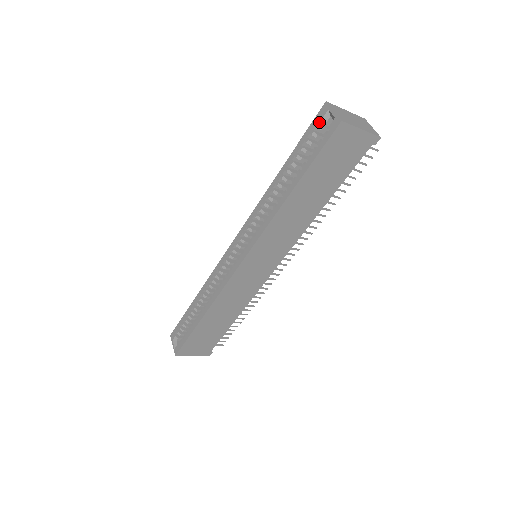
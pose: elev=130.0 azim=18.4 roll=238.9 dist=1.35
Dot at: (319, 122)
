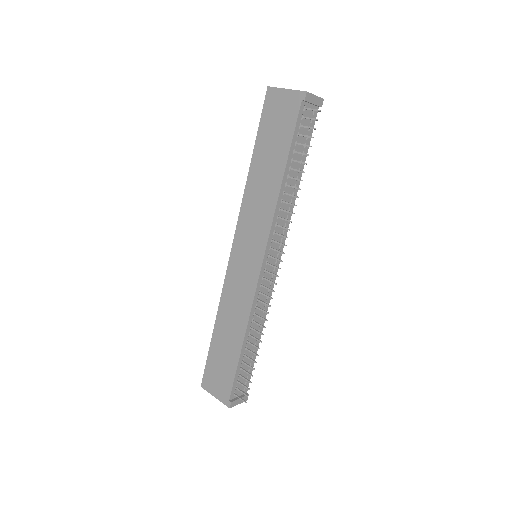
Dot at: occluded
